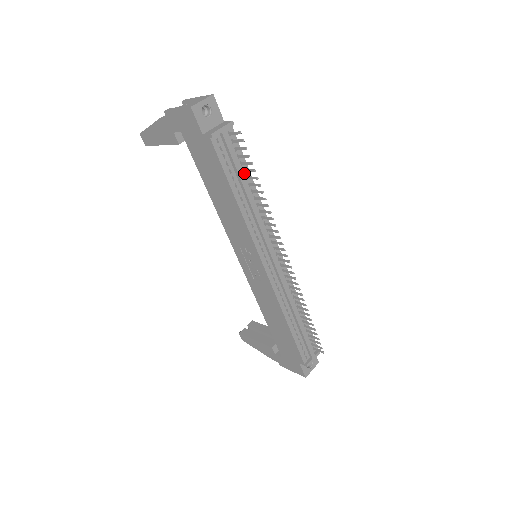
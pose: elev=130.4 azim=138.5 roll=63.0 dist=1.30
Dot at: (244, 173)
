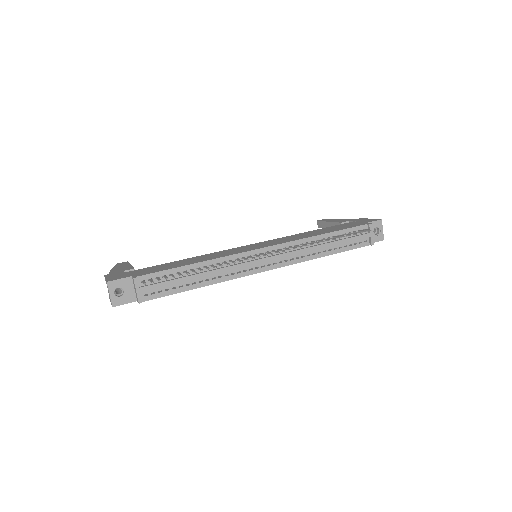
Dot at: occluded
